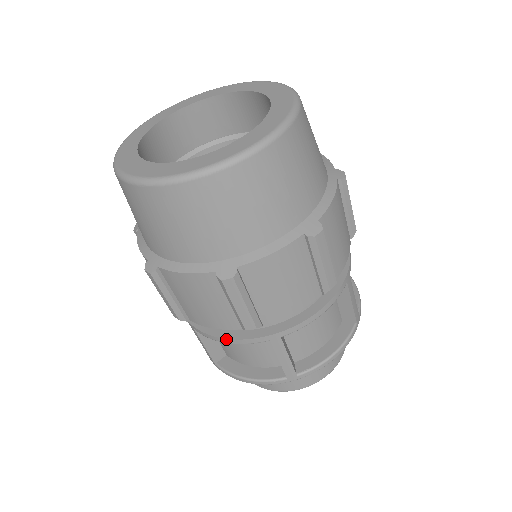
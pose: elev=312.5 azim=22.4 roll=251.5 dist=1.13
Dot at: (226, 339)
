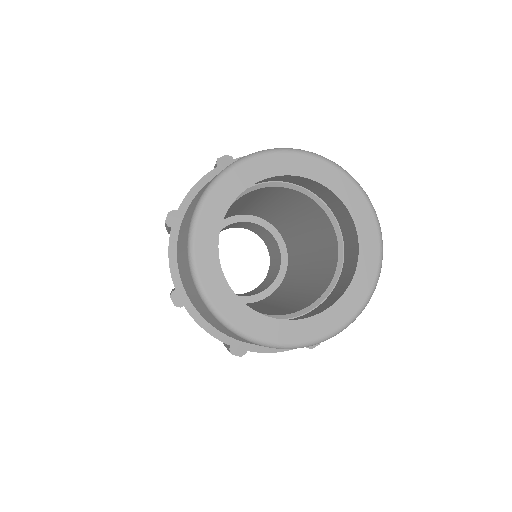
Dot at: occluded
